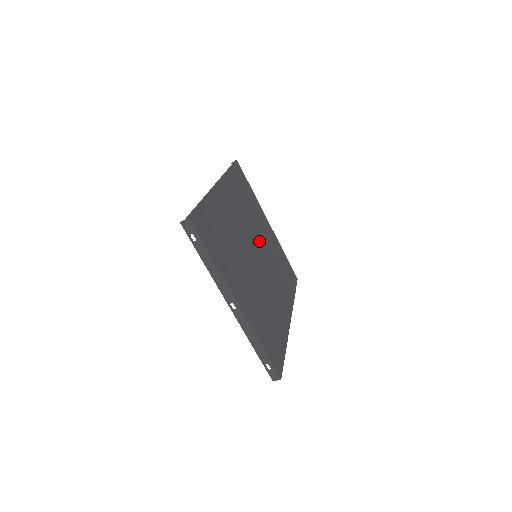
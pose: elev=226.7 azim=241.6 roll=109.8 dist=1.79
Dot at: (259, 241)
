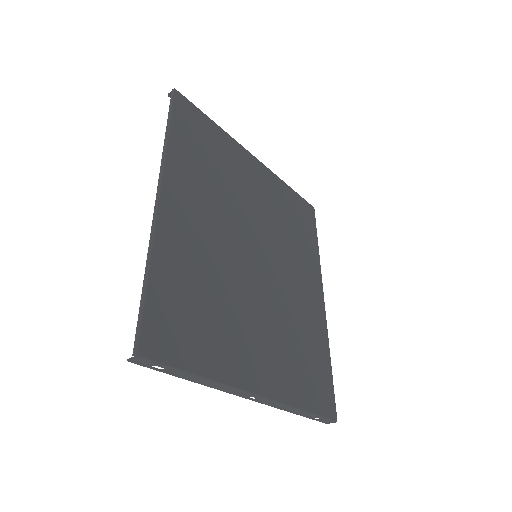
Dot at: (252, 219)
